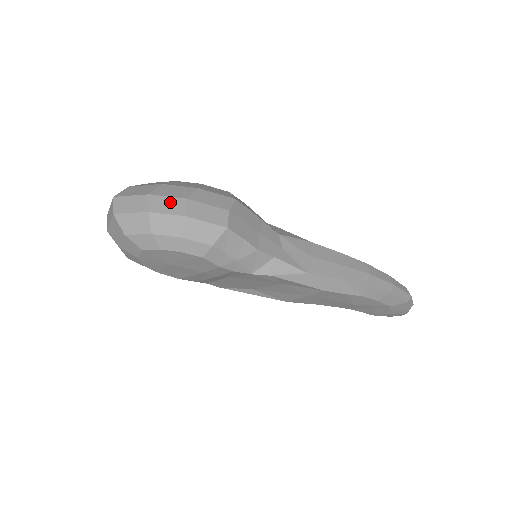
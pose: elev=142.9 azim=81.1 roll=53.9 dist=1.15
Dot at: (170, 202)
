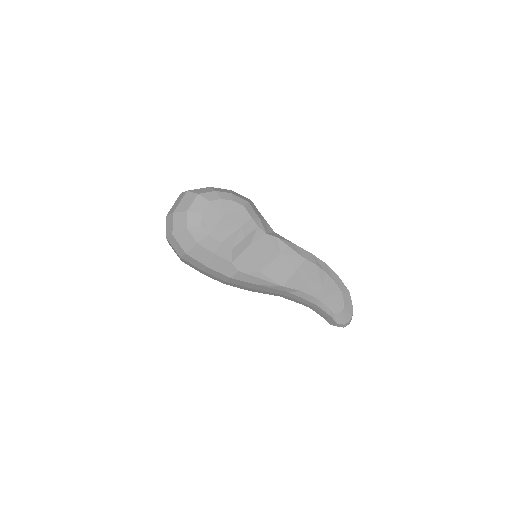
Dot at: occluded
